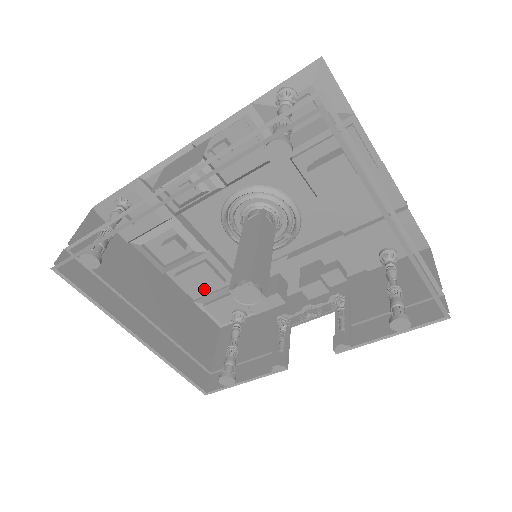
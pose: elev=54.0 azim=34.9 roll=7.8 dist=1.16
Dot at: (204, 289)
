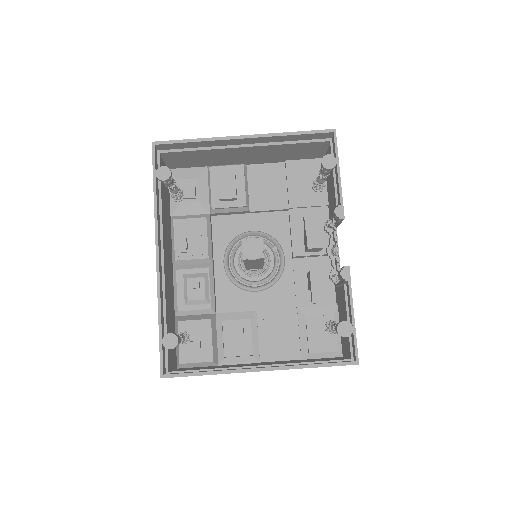
Dot at: (290, 339)
